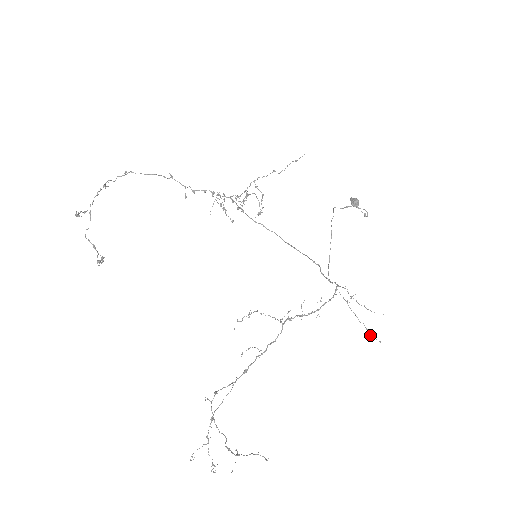
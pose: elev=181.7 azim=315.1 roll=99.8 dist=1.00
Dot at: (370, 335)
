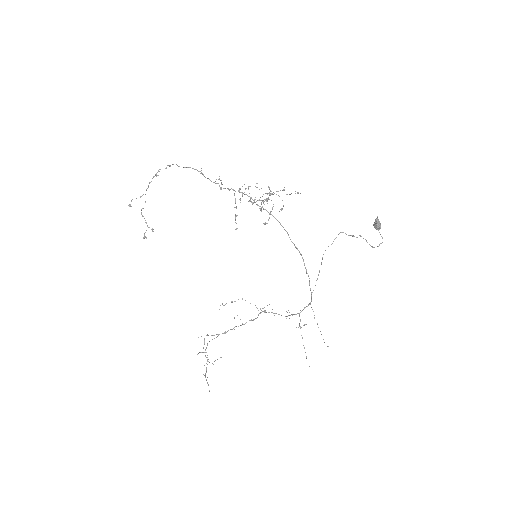
Dot at: (306, 357)
